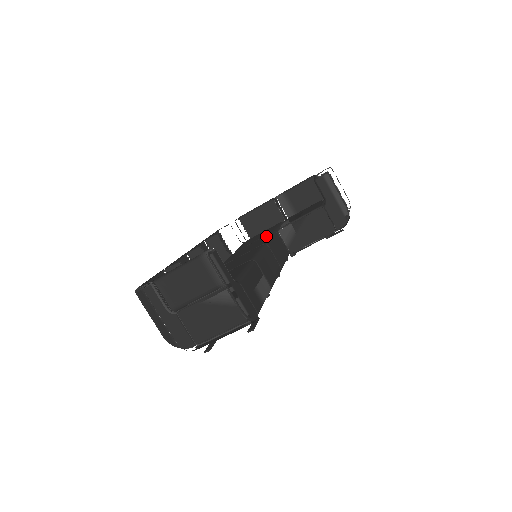
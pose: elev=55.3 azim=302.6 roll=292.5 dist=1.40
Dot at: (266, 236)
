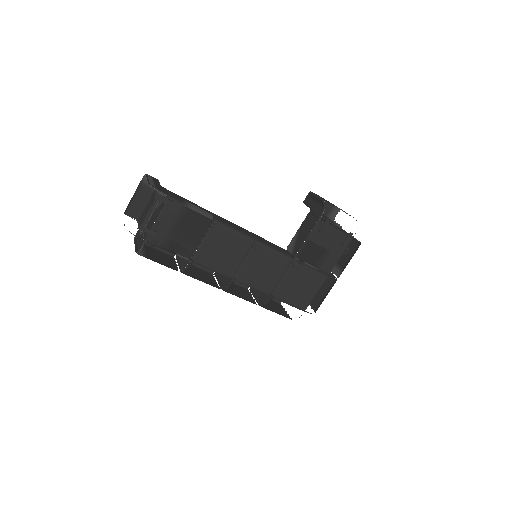
Dot at: occluded
